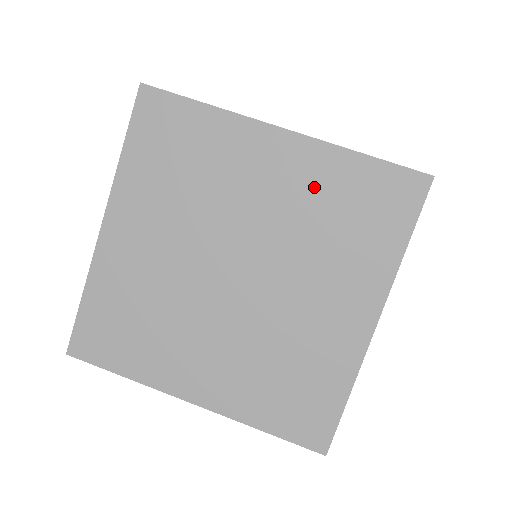
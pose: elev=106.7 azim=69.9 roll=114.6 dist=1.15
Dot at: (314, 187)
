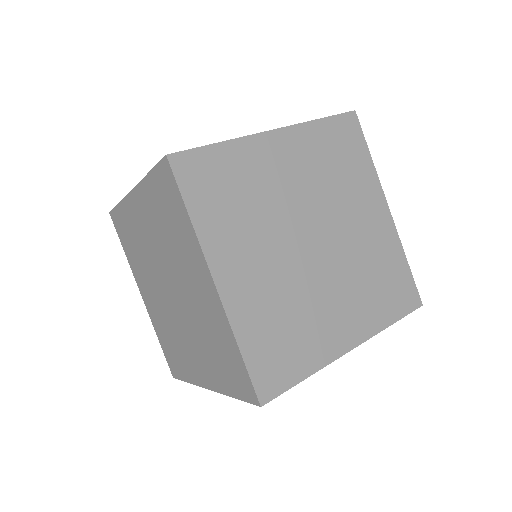
Dot at: (380, 249)
